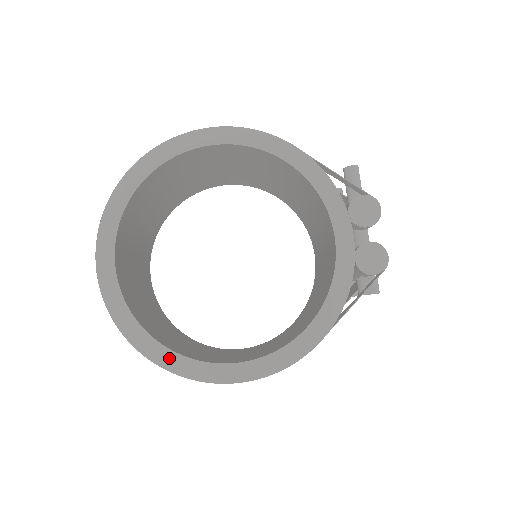
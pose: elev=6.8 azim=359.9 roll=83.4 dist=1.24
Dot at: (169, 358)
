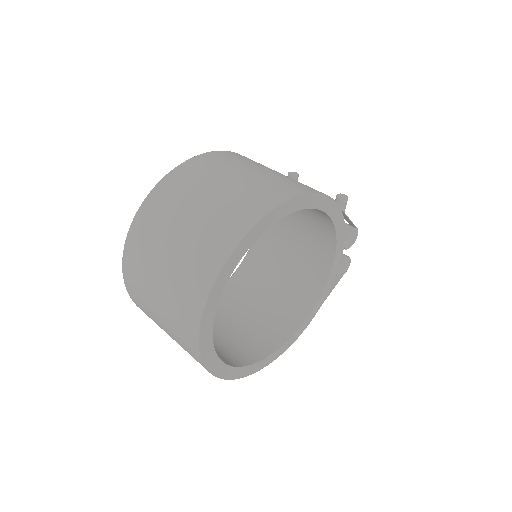
Dot at: (236, 372)
